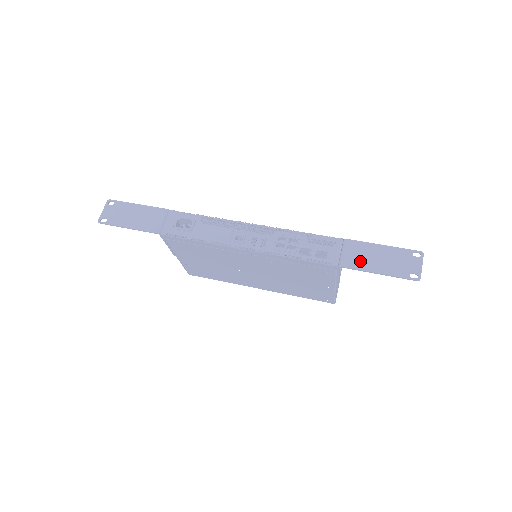
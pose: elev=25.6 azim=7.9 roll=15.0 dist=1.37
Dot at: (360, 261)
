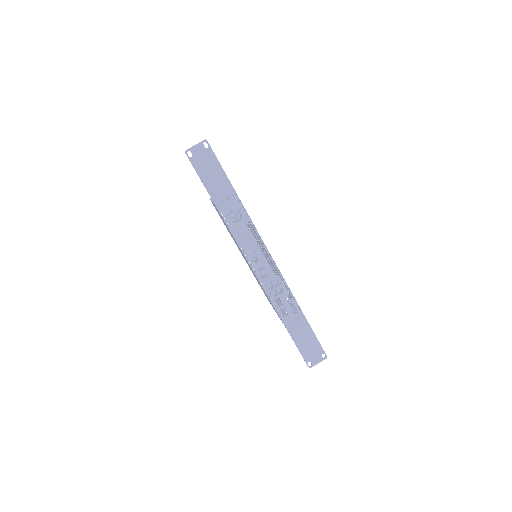
Dot at: (297, 334)
